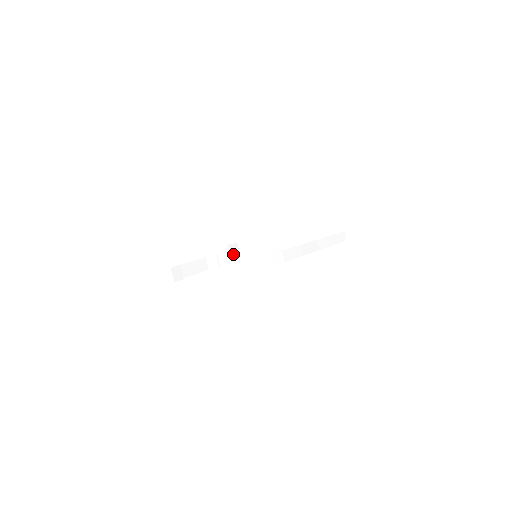
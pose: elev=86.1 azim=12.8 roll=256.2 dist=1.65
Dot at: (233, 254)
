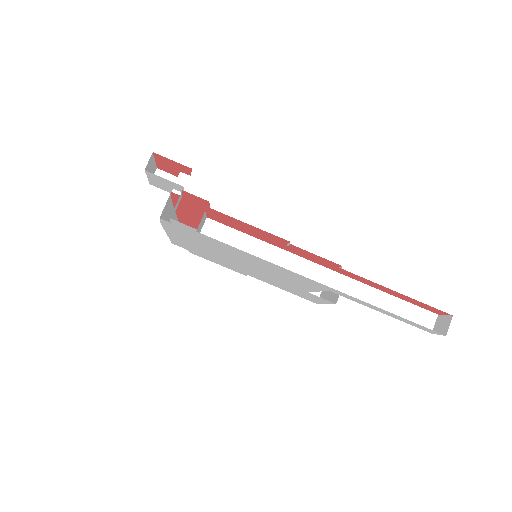
Dot at: occluded
